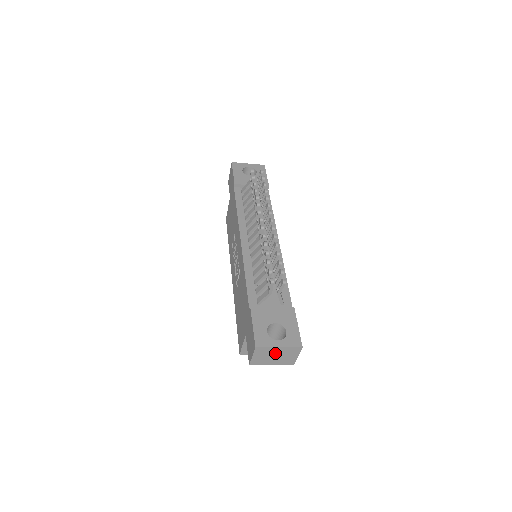
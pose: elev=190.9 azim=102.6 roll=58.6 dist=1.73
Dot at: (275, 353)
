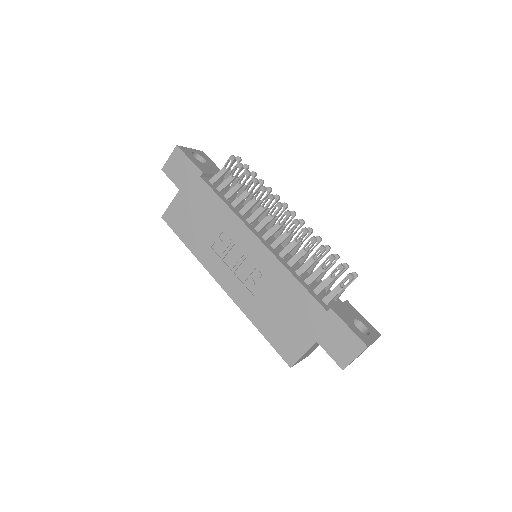
Dot at: occluded
